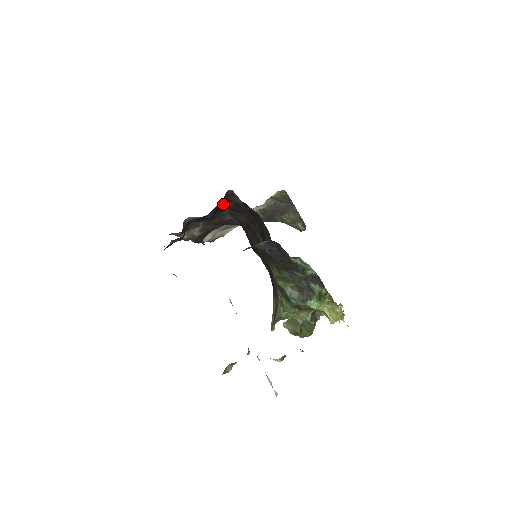
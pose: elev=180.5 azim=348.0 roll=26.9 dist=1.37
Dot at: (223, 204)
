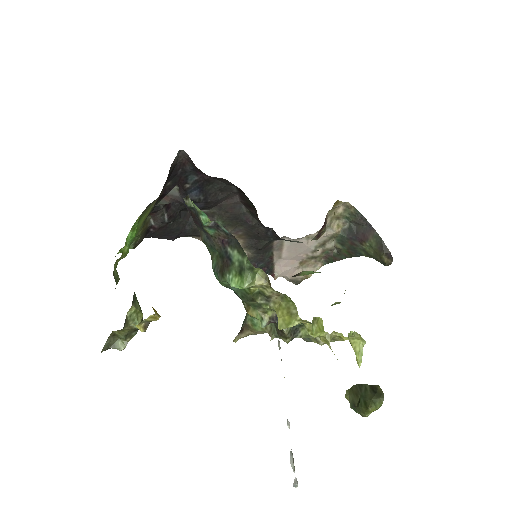
Dot at: (212, 186)
